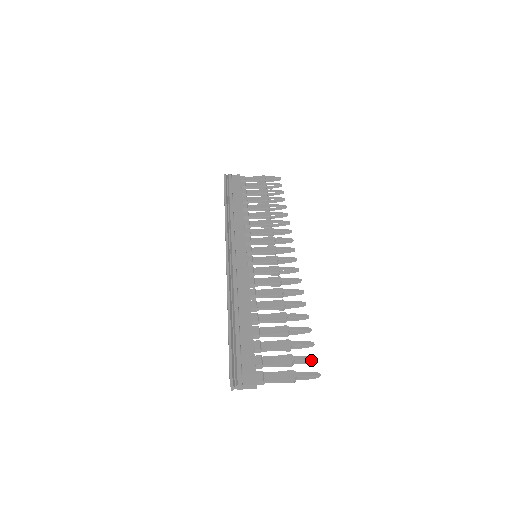
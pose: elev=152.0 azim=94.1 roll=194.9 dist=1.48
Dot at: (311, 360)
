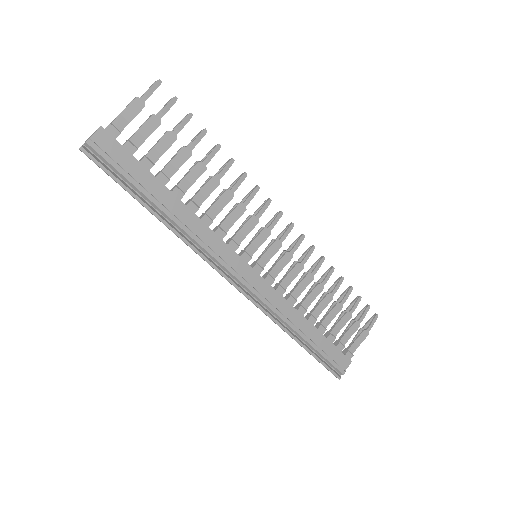
Dot at: (367, 311)
